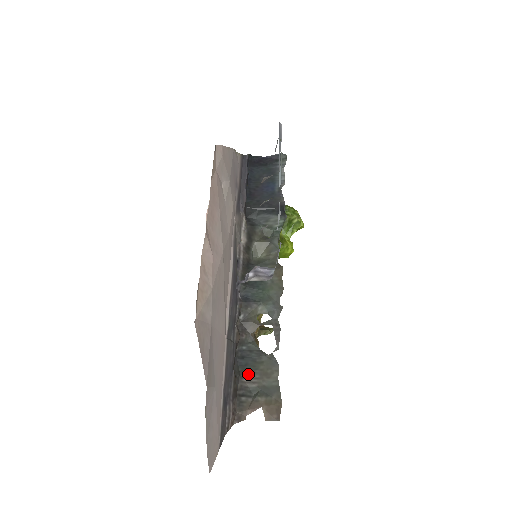
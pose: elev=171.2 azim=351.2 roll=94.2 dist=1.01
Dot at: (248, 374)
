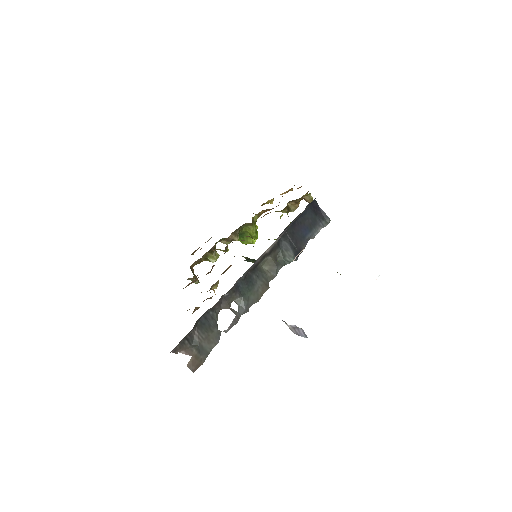
Dot at: (200, 330)
